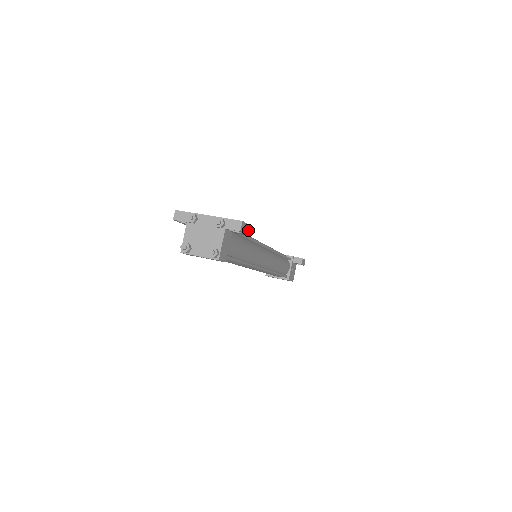
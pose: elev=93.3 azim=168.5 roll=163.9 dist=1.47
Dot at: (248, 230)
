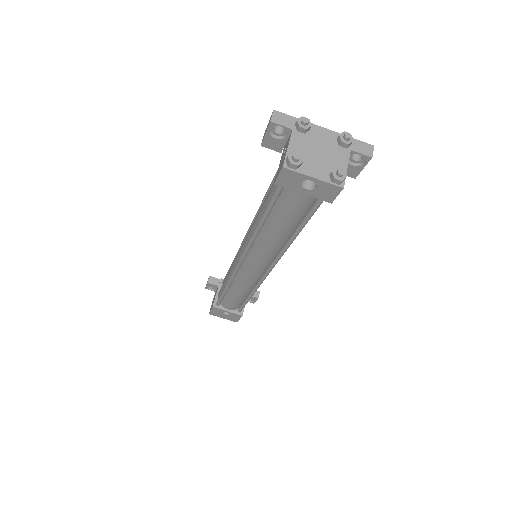
Dot at: (358, 170)
